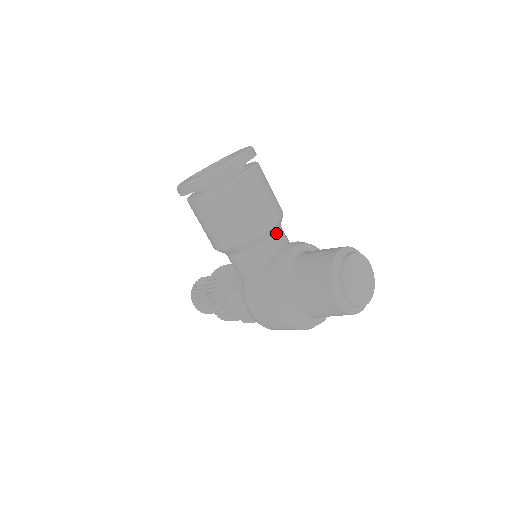
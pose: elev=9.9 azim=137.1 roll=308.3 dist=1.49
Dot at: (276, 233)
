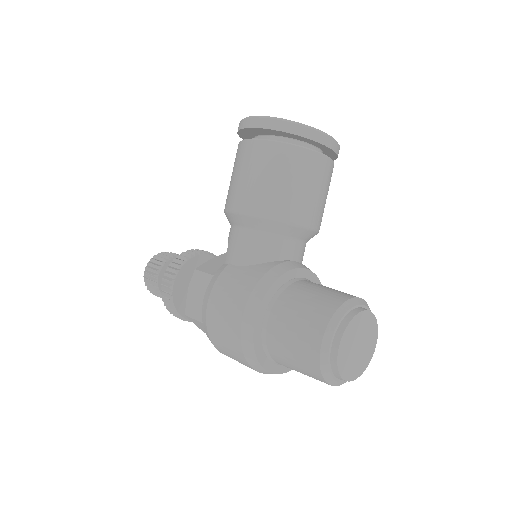
Dot at: (300, 241)
